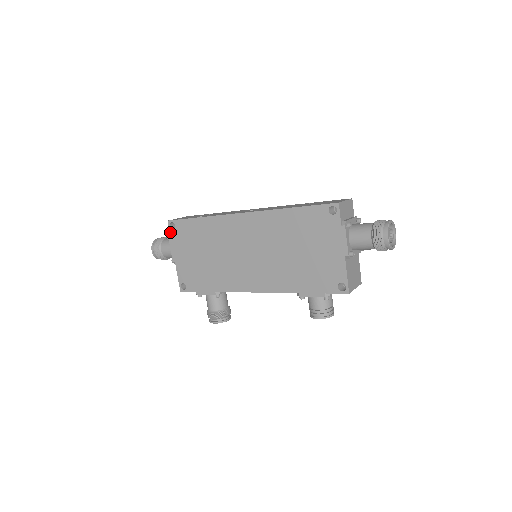
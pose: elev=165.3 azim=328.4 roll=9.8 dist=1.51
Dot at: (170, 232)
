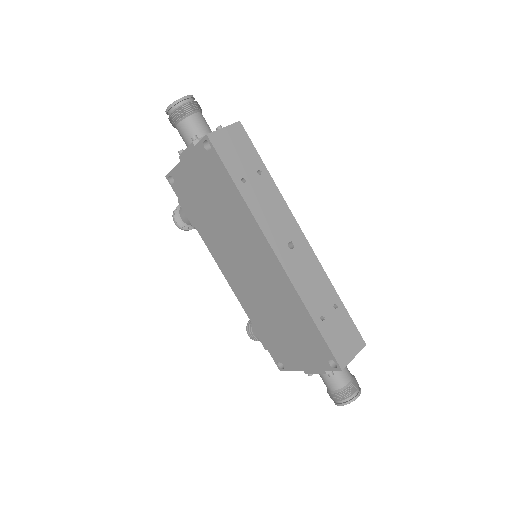
Dot at: (199, 143)
